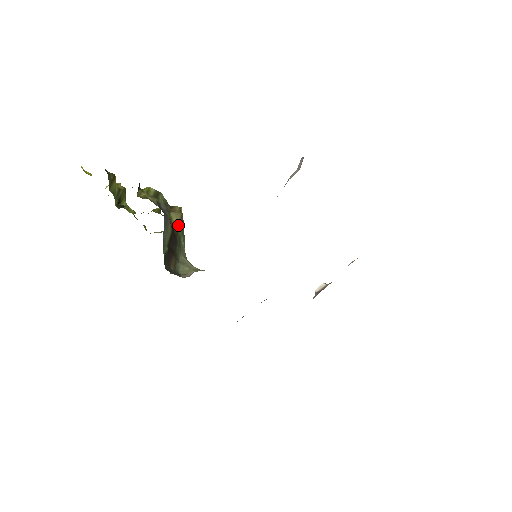
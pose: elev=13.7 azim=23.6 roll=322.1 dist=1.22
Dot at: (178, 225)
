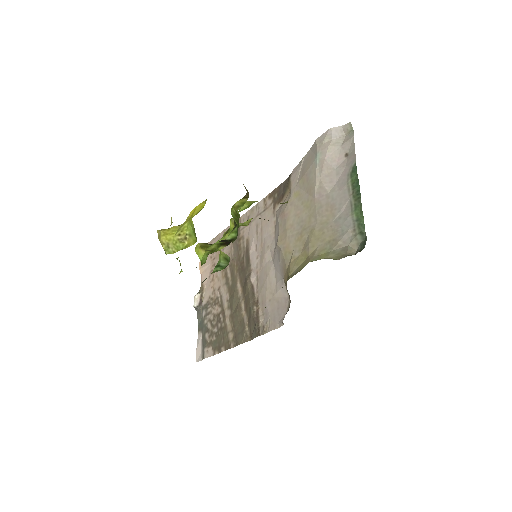
Dot at: occluded
